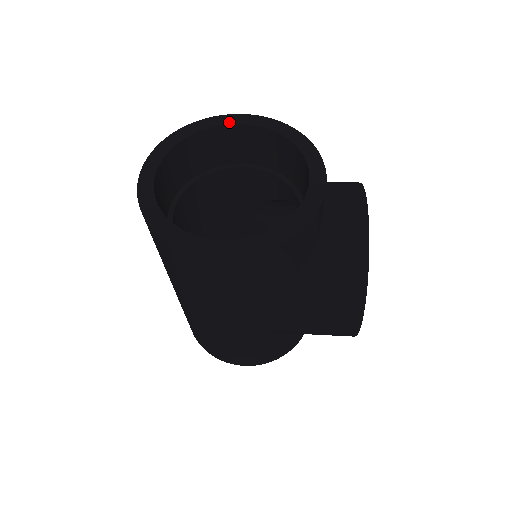
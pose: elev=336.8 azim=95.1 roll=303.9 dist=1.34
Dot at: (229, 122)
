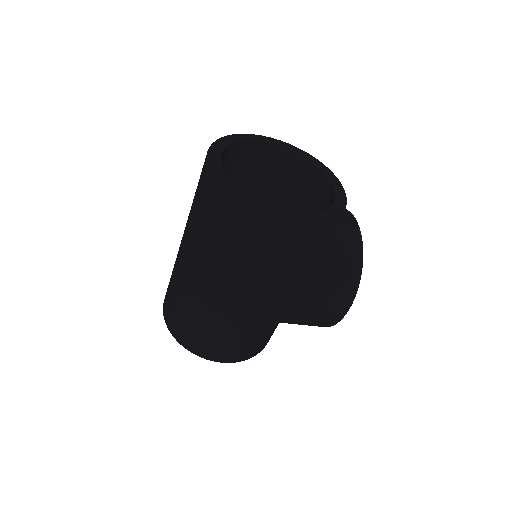
Dot at: (263, 140)
